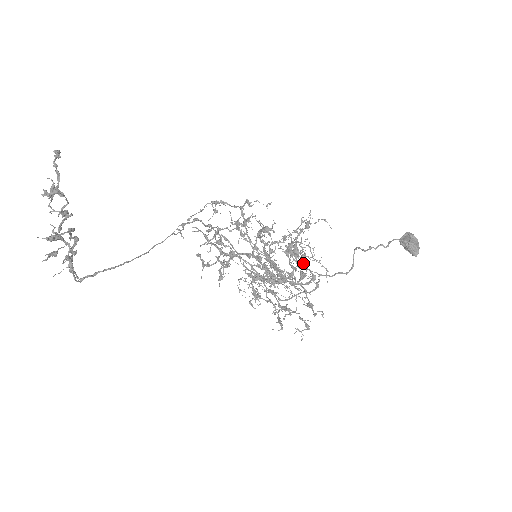
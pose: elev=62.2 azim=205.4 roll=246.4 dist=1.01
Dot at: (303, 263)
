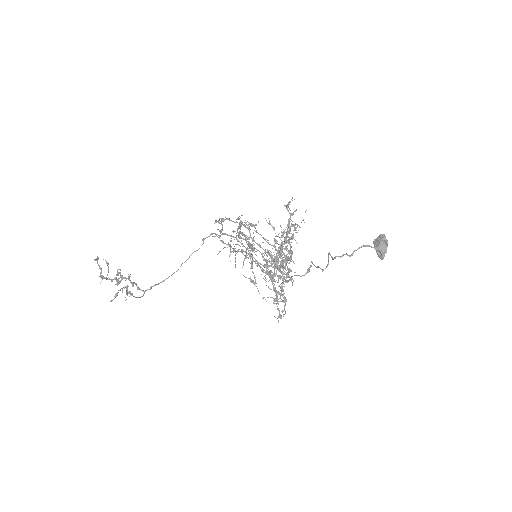
Dot at: (290, 261)
